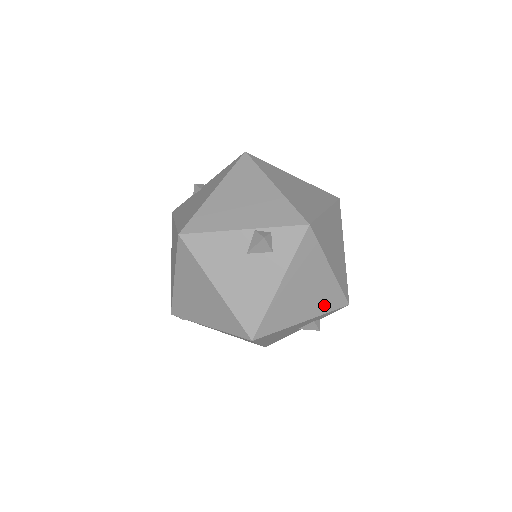
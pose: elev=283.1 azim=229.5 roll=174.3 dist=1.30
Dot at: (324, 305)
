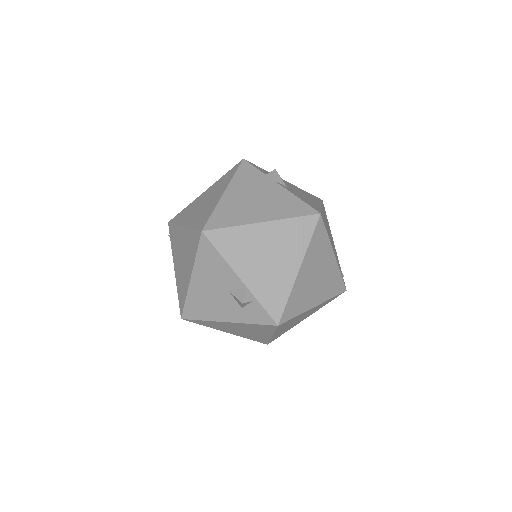
Dot at: (249, 337)
